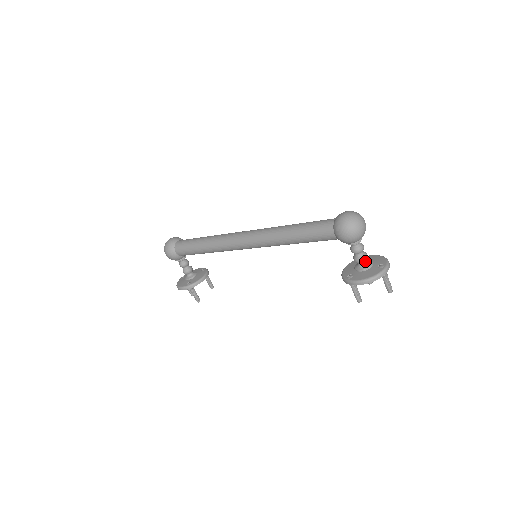
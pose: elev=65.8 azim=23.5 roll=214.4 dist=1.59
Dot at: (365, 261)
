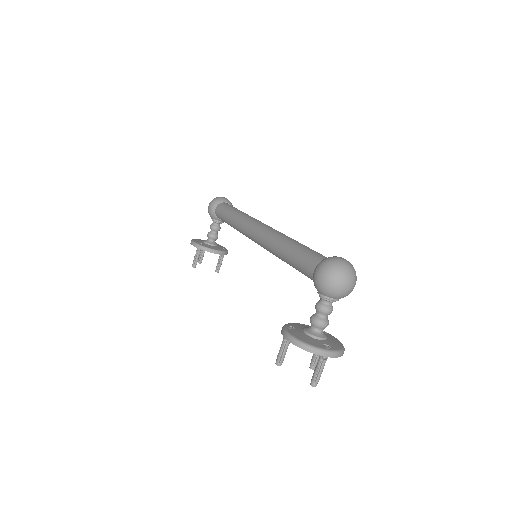
Dot at: (319, 328)
